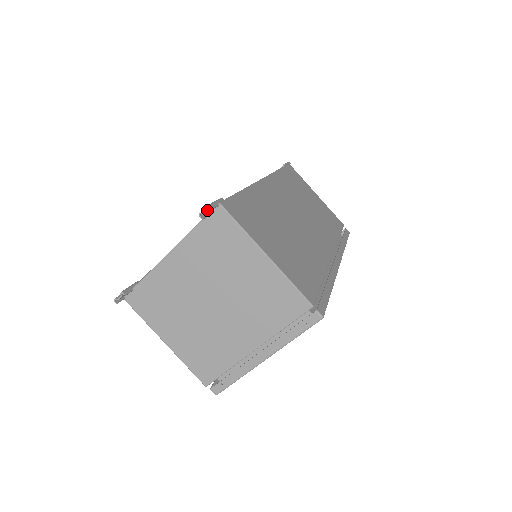
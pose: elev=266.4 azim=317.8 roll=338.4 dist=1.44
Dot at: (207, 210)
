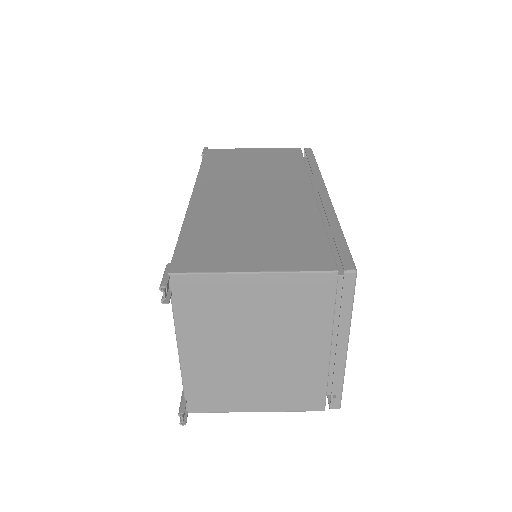
Dot at: (163, 293)
